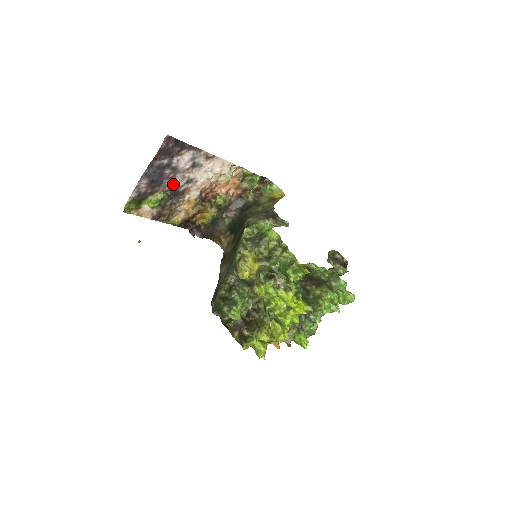
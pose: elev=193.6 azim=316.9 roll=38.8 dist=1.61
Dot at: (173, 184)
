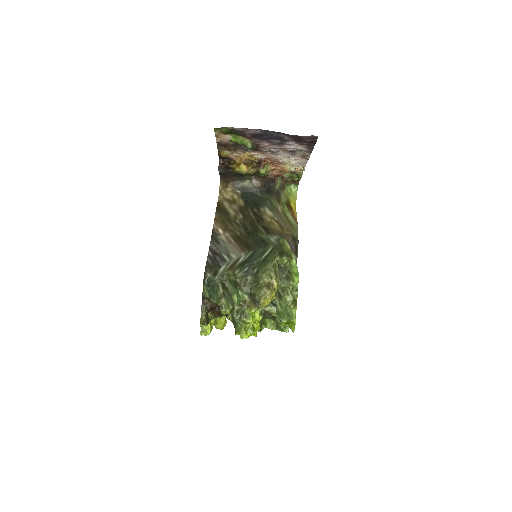
Dot at: (264, 145)
